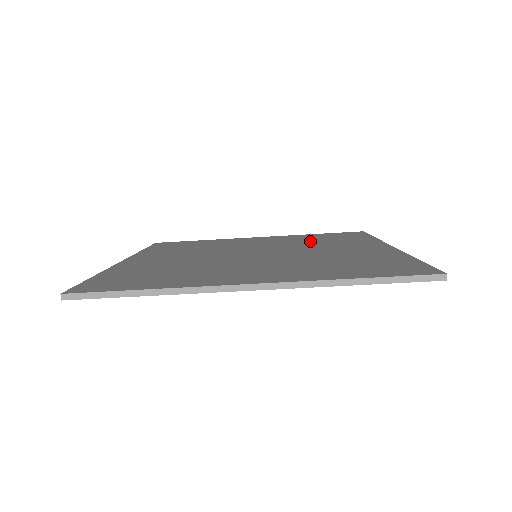
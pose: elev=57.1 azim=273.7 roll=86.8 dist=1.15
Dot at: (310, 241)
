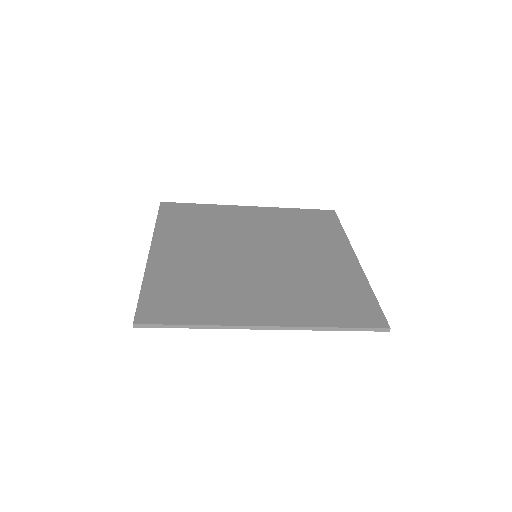
Dot at: (294, 230)
